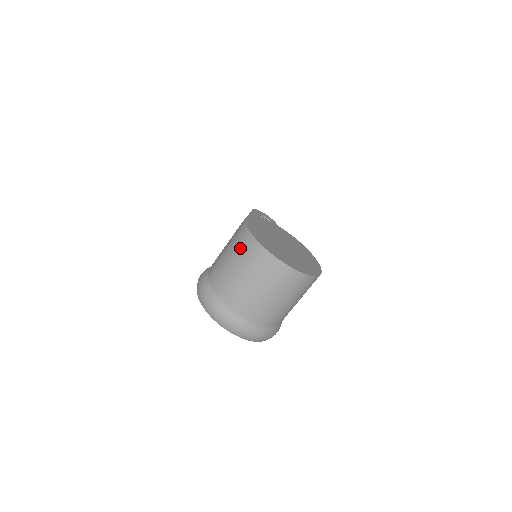
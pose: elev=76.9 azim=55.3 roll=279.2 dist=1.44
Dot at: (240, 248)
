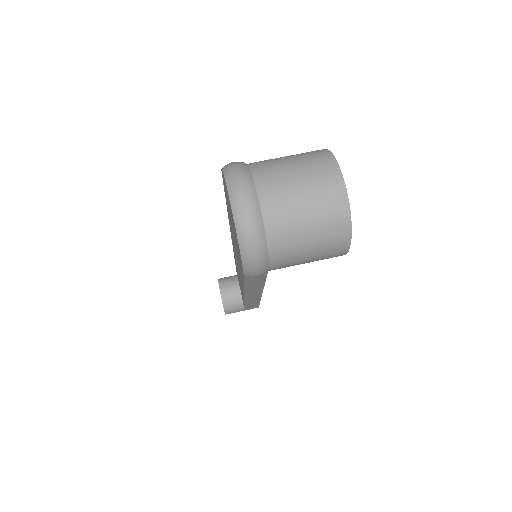
Dot at: (307, 153)
